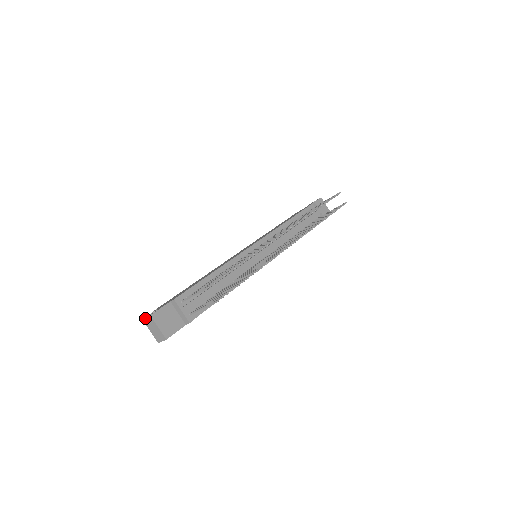
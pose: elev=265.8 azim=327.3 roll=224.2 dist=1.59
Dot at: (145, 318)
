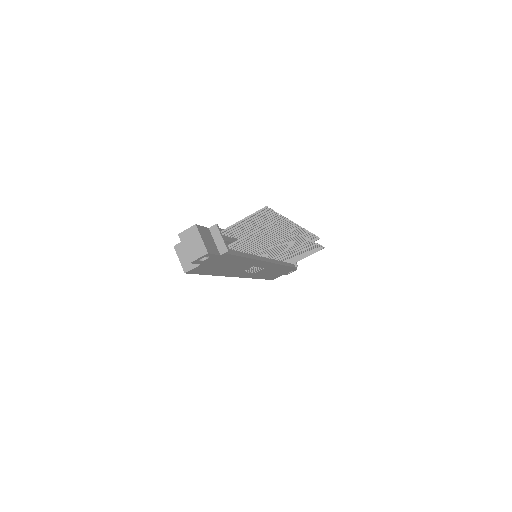
Dot at: (184, 230)
